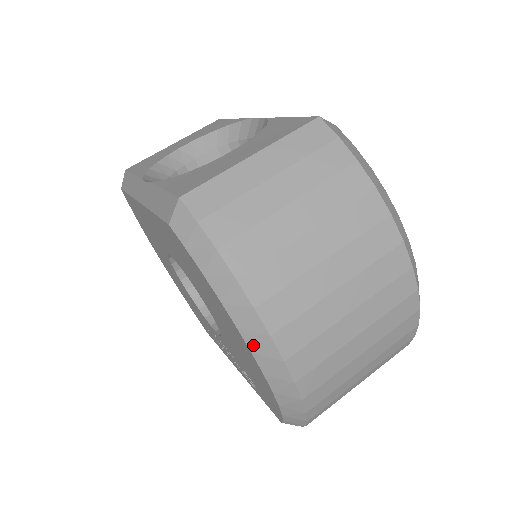
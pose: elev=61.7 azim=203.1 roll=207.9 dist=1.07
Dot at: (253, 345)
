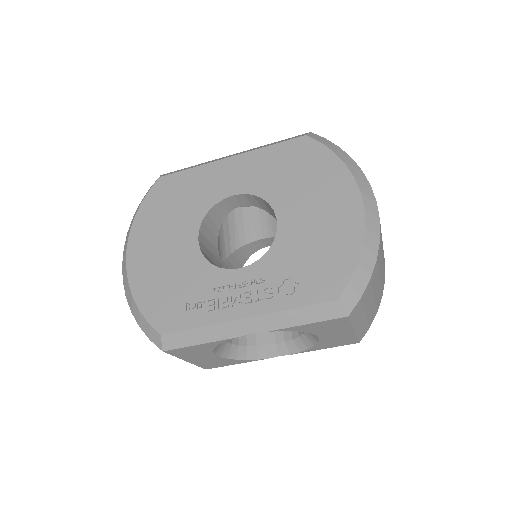
Dot at: (361, 187)
